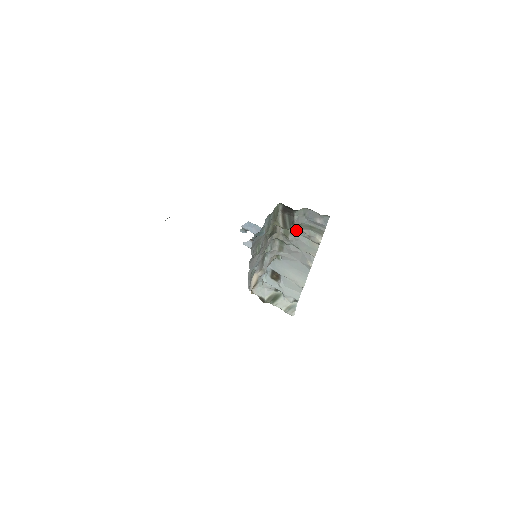
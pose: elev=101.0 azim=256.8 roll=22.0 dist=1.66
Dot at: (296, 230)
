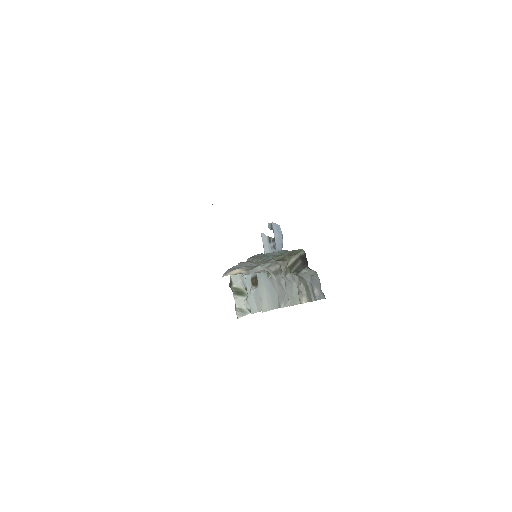
Dot at: (297, 276)
